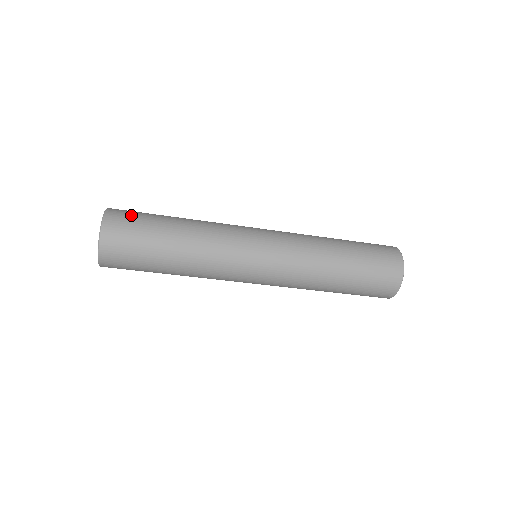
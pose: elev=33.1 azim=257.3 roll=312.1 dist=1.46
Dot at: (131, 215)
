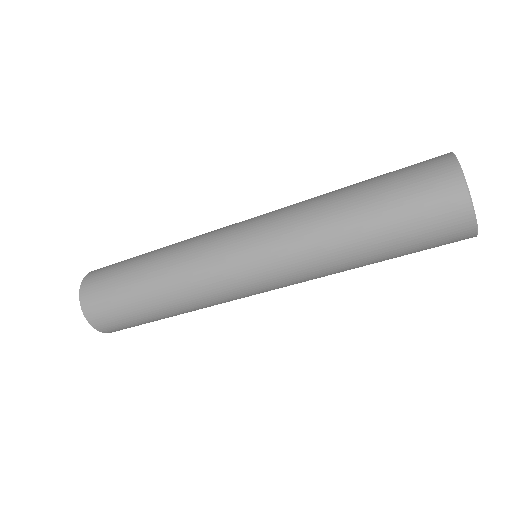
Dot at: (115, 263)
